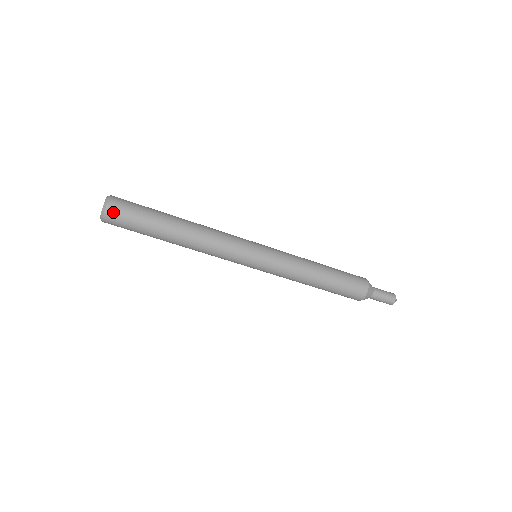
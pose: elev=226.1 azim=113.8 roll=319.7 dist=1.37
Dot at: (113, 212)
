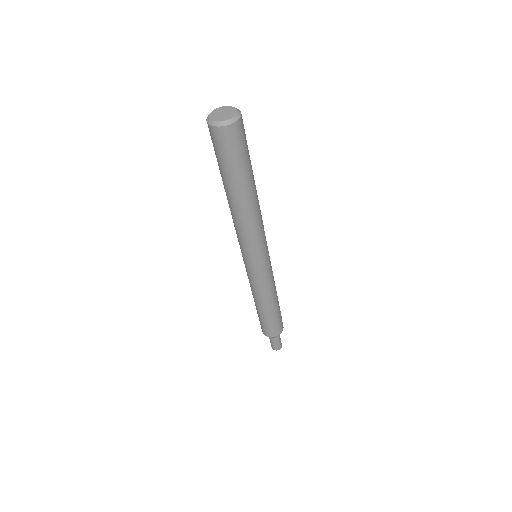
Dot at: (220, 135)
